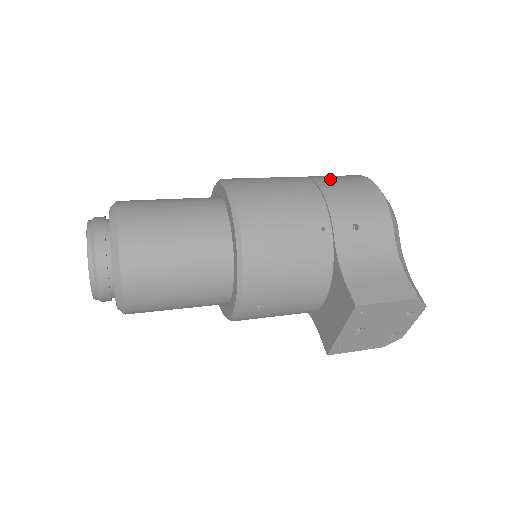
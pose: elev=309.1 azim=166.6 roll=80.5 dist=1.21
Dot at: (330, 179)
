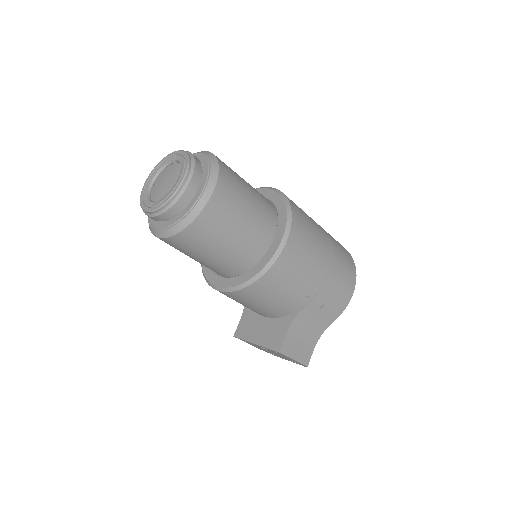
Dot at: (340, 260)
